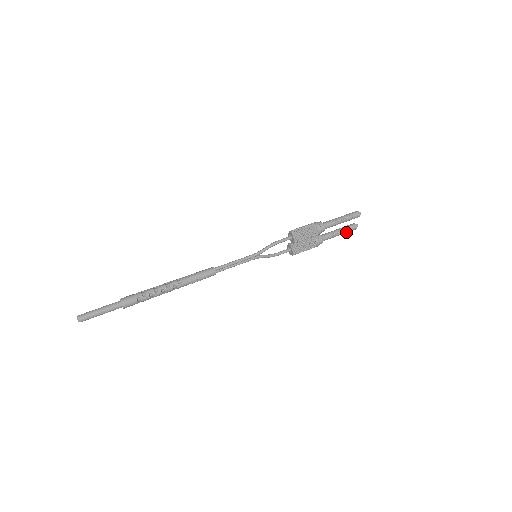
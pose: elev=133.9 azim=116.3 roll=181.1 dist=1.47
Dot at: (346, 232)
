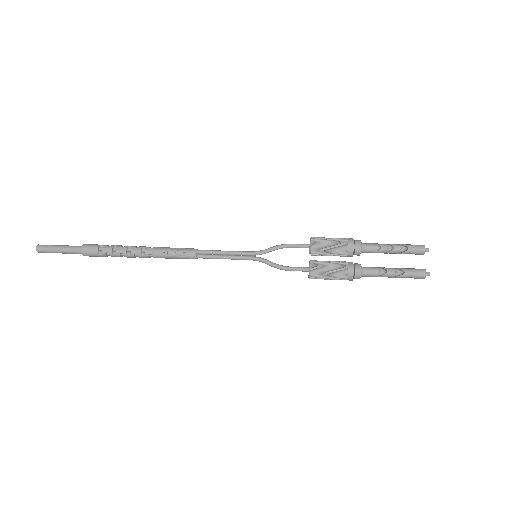
Dot at: (406, 273)
